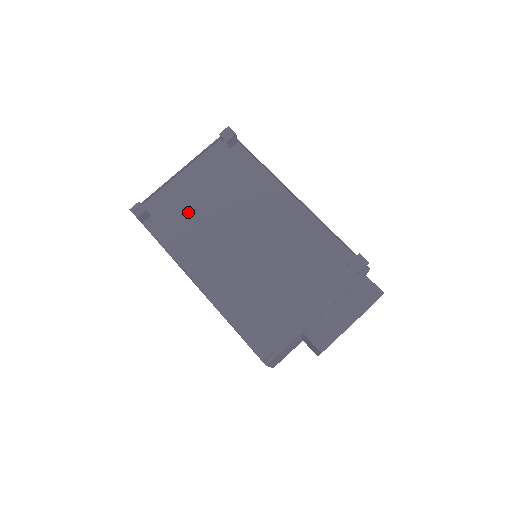
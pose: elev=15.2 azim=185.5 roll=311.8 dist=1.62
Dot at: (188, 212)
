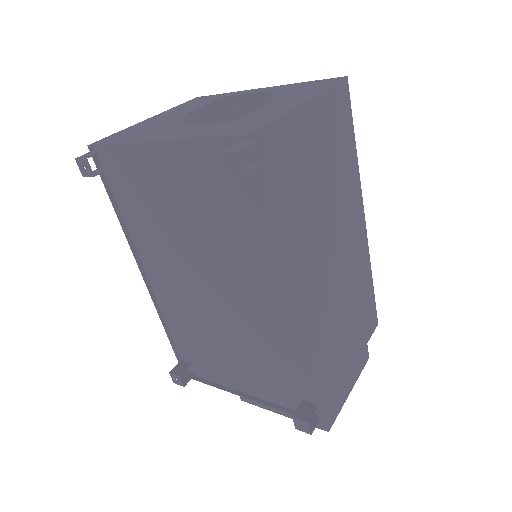
Dot at: (157, 202)
